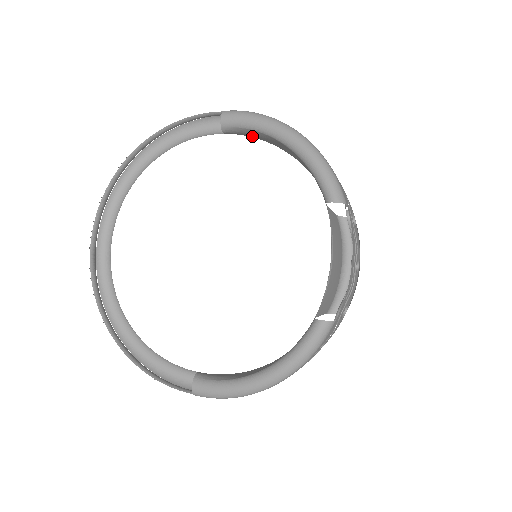
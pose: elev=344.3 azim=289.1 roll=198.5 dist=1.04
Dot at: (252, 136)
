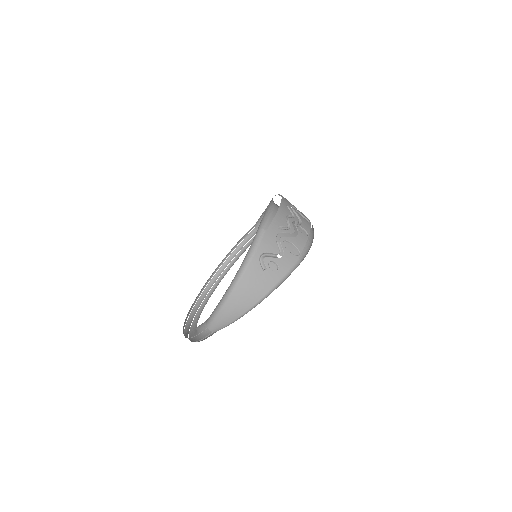
Dot at: occluded
